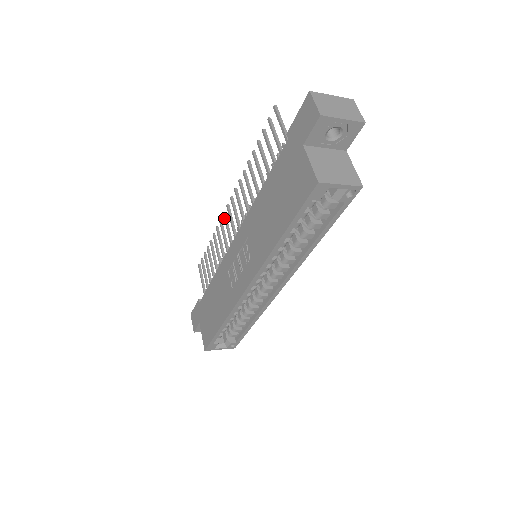
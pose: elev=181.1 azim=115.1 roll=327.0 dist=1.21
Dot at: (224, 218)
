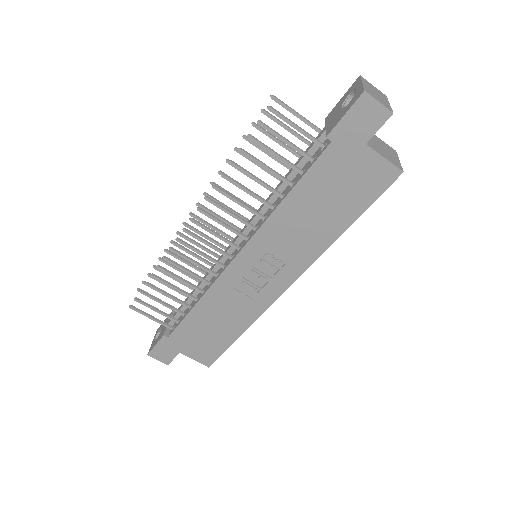
Dot at: (184, 244)
